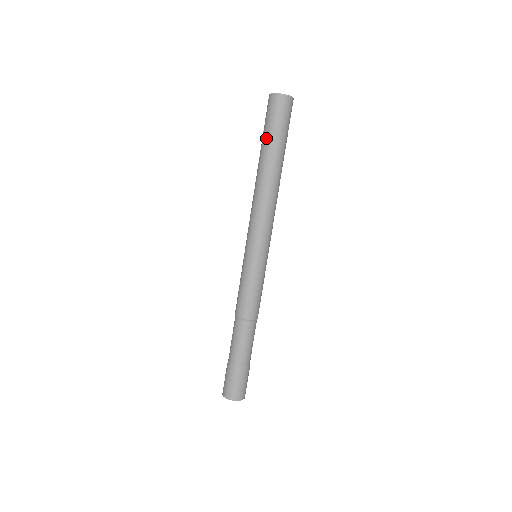
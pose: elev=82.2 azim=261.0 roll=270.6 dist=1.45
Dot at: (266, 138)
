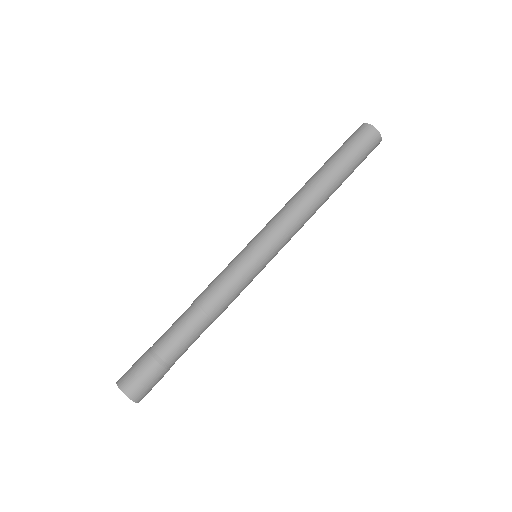
Dot at: (341, 156)
